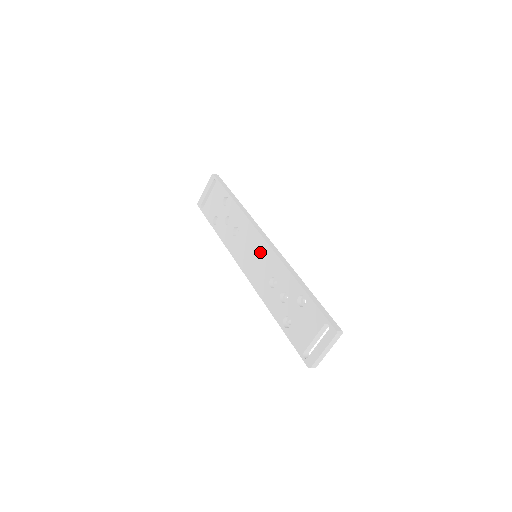
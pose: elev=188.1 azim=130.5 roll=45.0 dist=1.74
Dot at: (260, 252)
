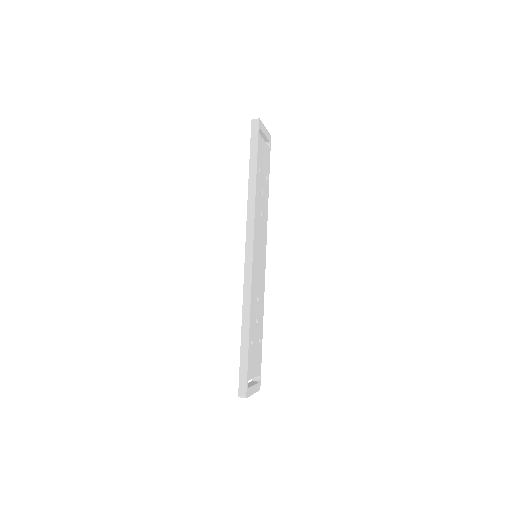
Dot at: occluded
